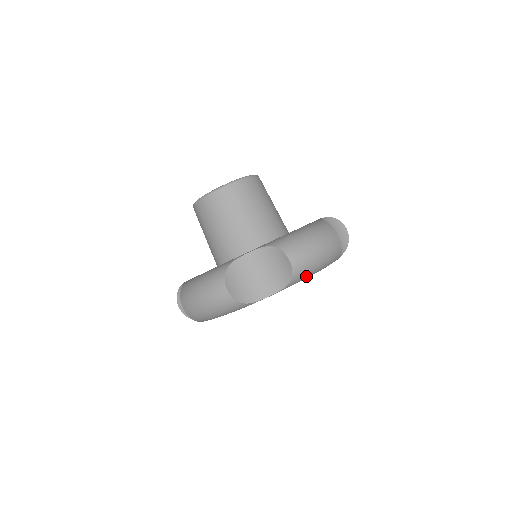
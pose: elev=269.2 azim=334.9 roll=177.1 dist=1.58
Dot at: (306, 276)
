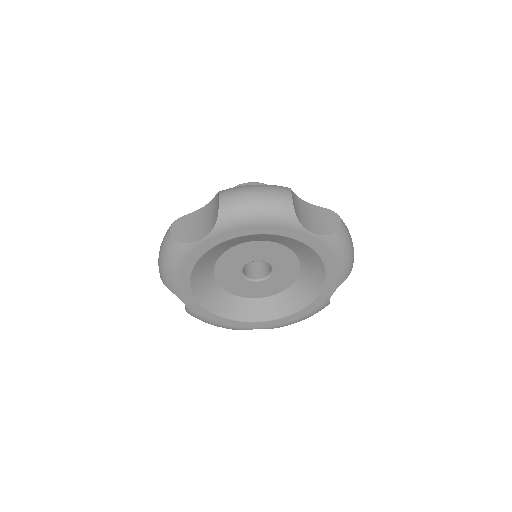
Dot at: (339, 247)
